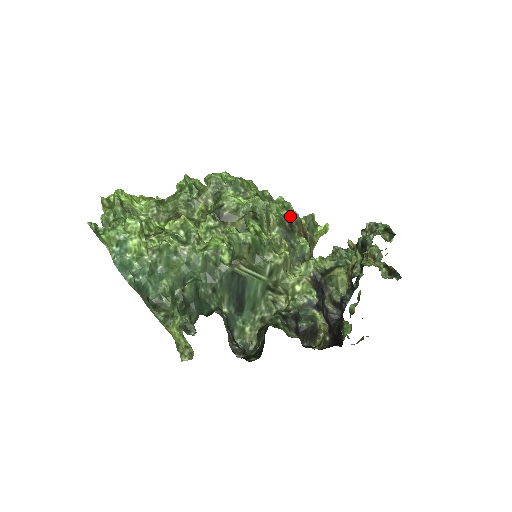
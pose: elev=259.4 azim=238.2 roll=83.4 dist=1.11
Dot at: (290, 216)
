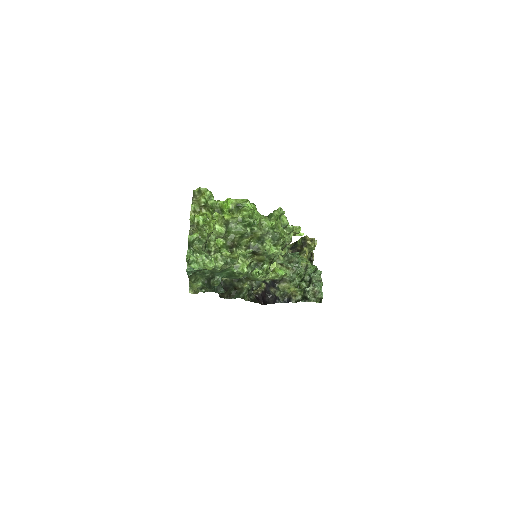
Dot at: (288, 242)
